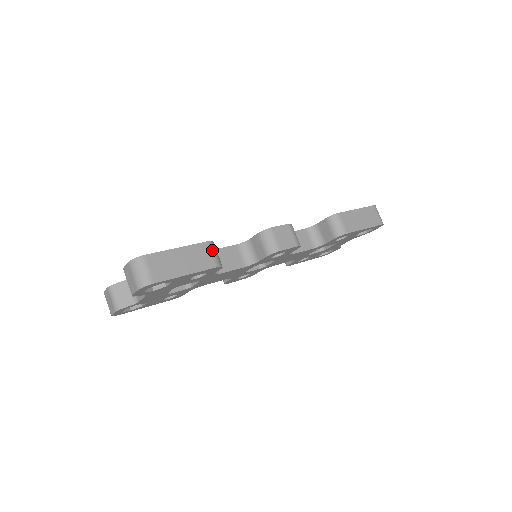
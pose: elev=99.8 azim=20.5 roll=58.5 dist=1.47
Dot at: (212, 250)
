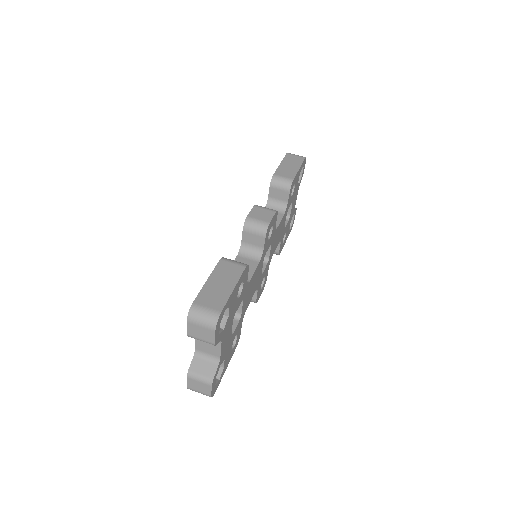
Dot at: (230, 261)
